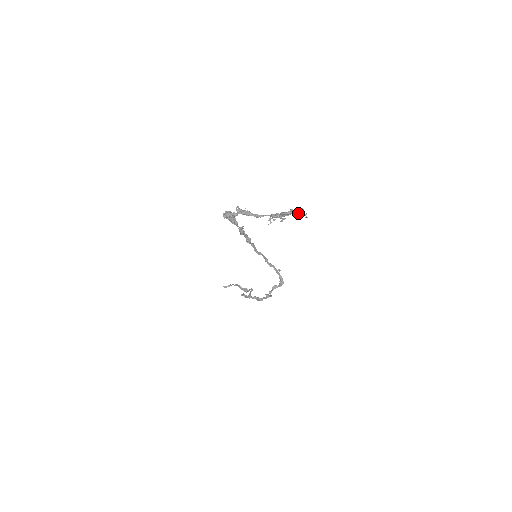
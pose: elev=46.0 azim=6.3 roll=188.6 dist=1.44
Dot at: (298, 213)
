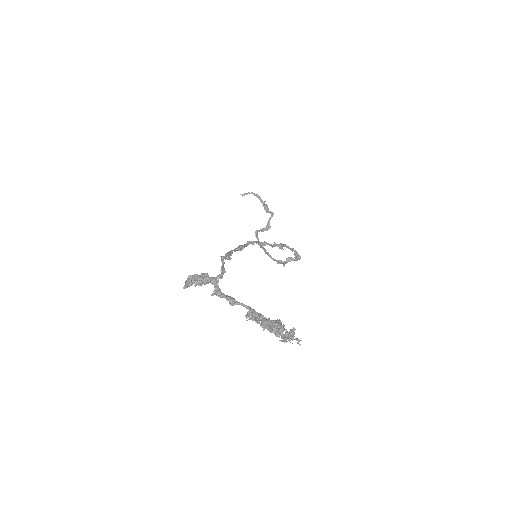
Dot at: (285, 338)
